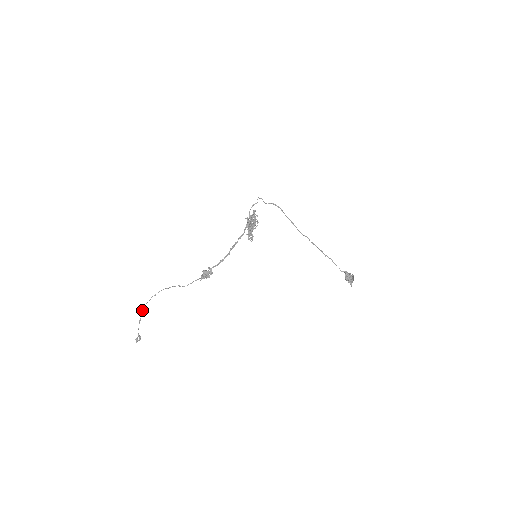
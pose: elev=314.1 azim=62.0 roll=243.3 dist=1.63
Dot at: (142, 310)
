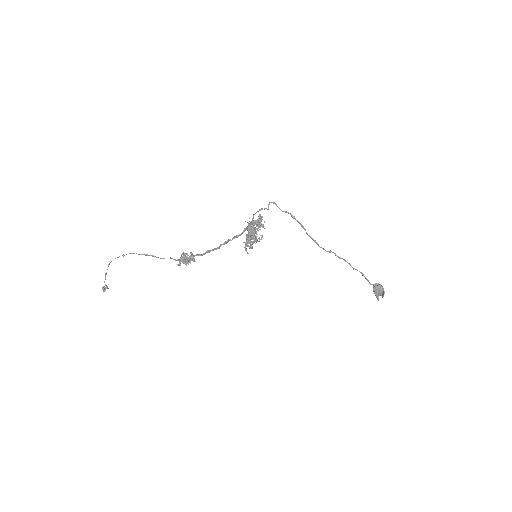
Dot at: (108, 265)
